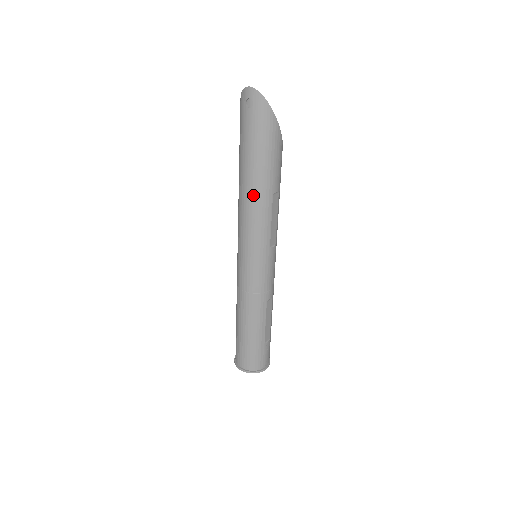
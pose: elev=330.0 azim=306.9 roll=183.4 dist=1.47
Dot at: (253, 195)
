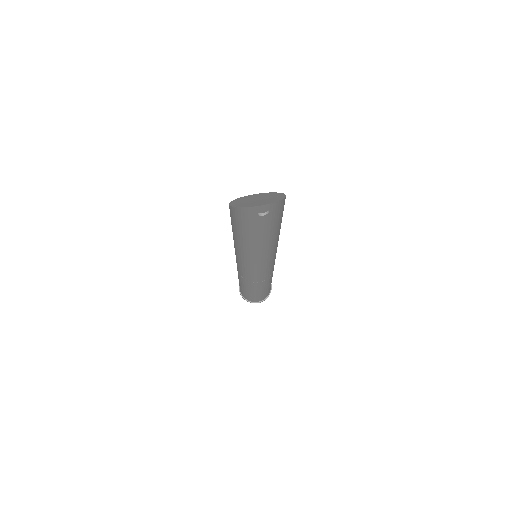
Dot at: (269, 248)
